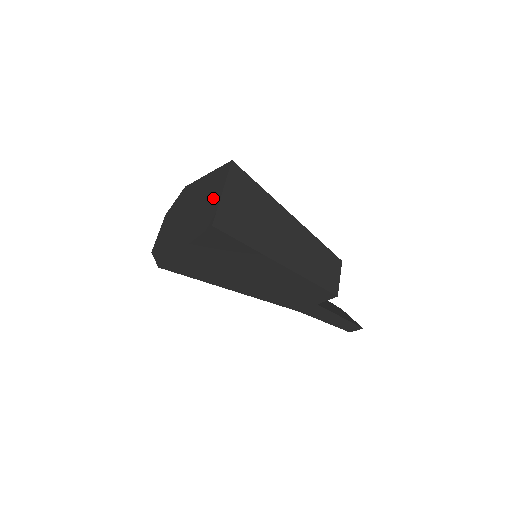
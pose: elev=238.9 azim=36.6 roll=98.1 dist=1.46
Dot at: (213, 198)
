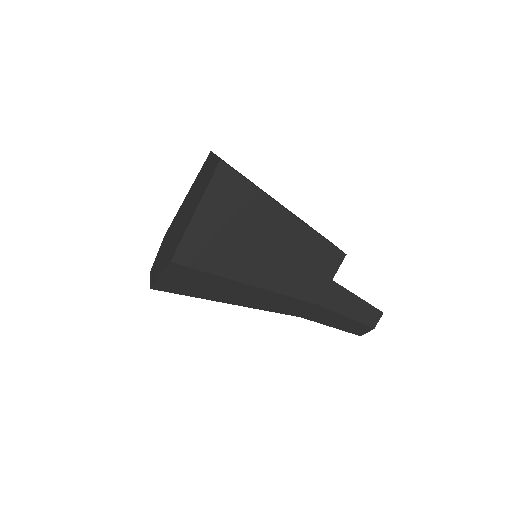
Dot at: (207, 169)
